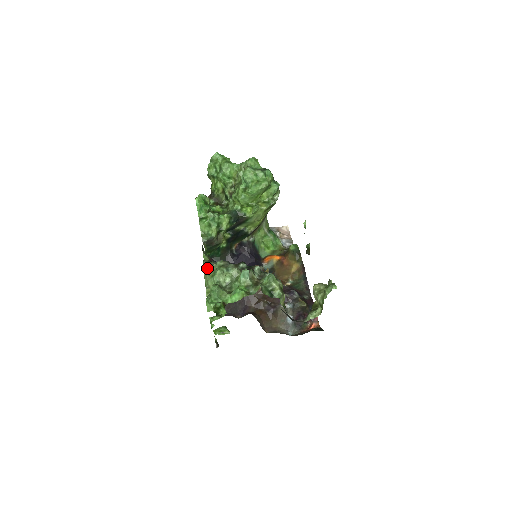
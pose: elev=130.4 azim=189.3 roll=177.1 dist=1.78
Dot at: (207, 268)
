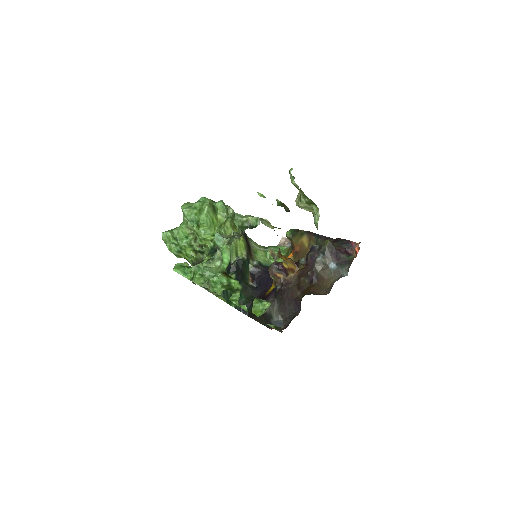
Dot at: occluded
